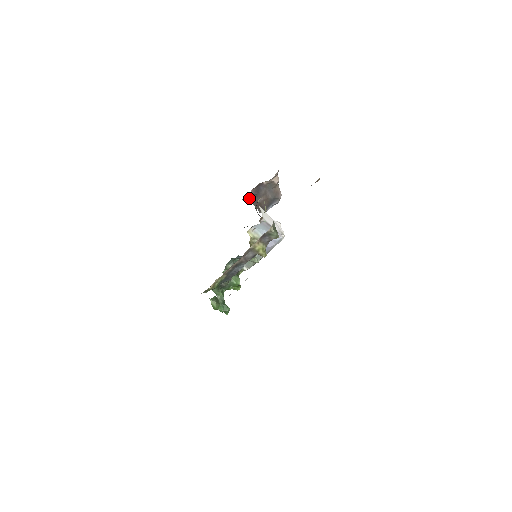
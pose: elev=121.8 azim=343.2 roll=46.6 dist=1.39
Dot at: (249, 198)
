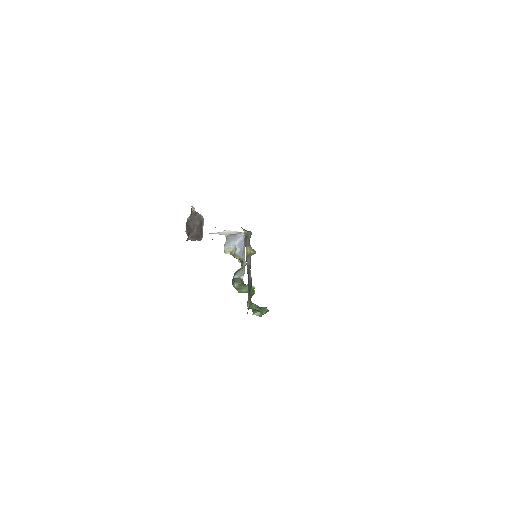
Dot at: (187, 239)
